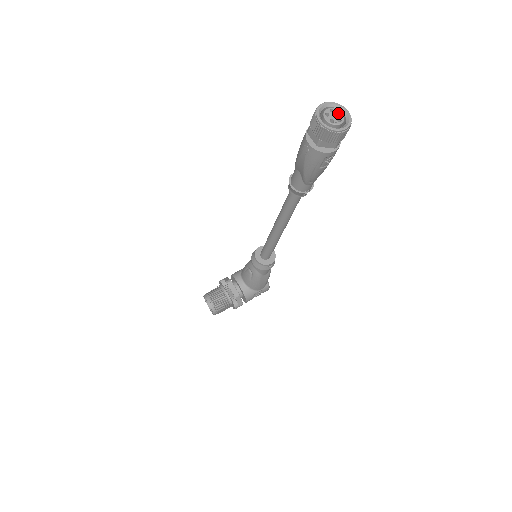
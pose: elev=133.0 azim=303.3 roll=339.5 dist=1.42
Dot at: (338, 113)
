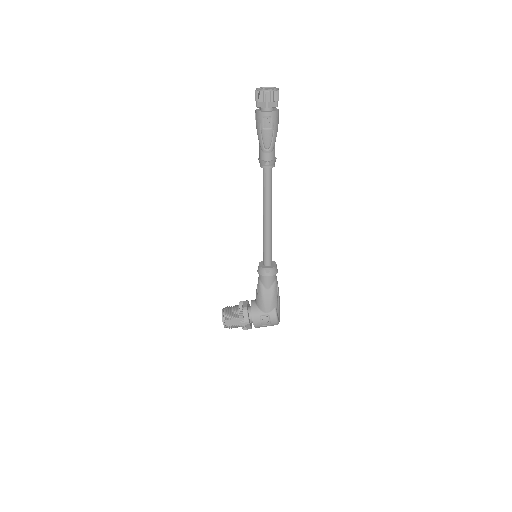
Dot at: (271, 88)
